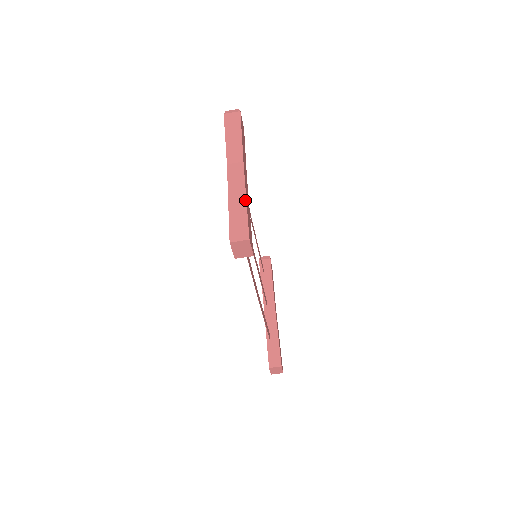
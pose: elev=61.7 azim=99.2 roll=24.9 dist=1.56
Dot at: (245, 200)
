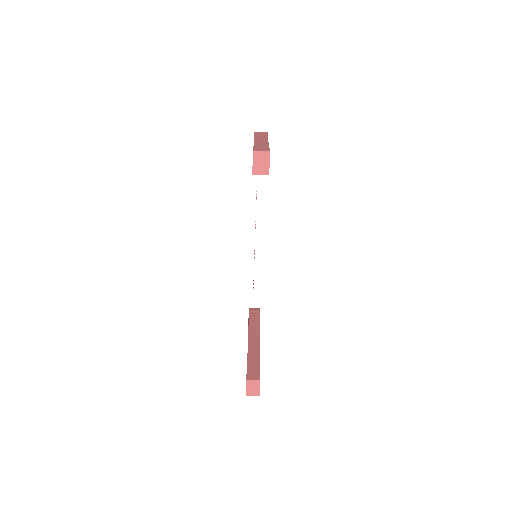
Dot at: (268, 145)
